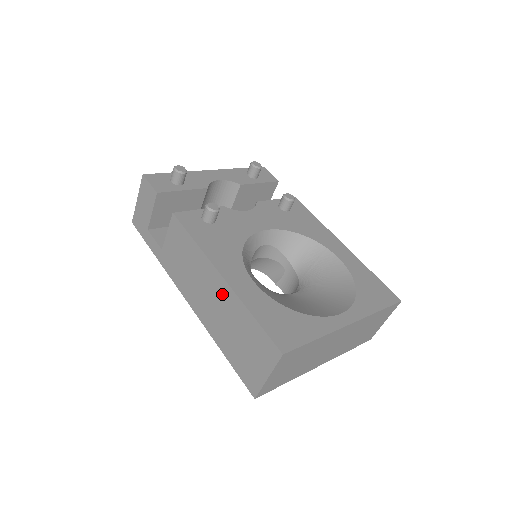
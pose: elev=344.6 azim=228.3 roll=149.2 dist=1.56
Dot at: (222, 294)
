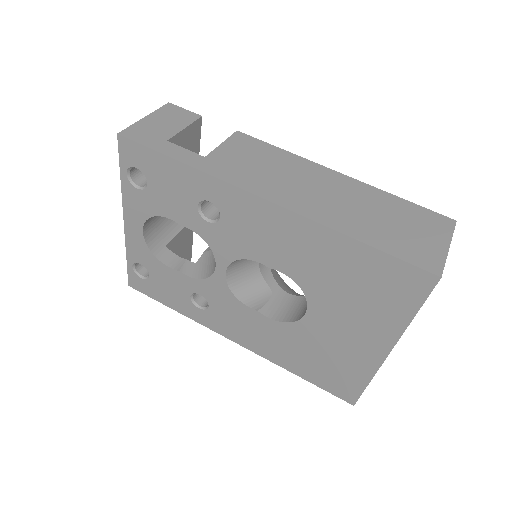
Dot at: (345, 186)
